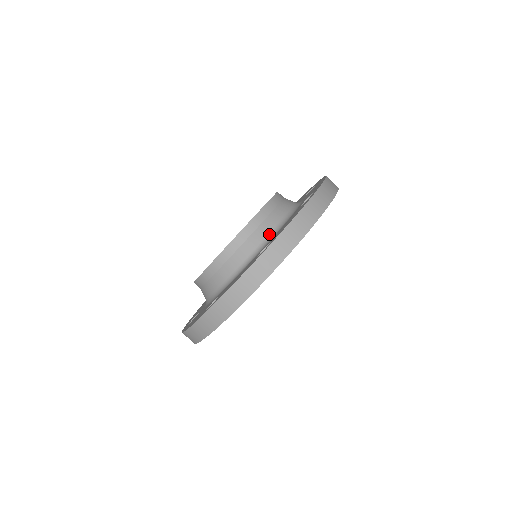
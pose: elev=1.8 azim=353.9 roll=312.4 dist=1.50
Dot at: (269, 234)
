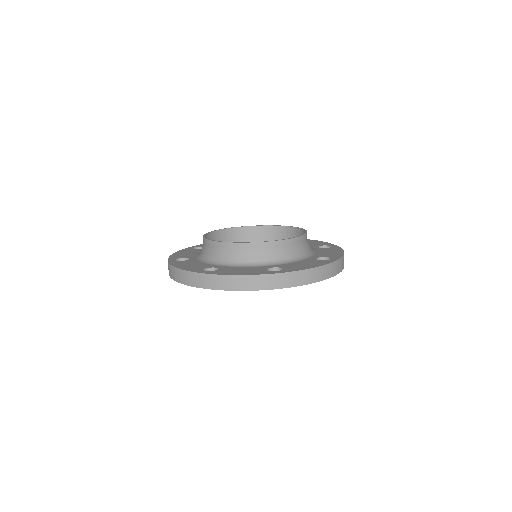
Dot at: (310, 251)
